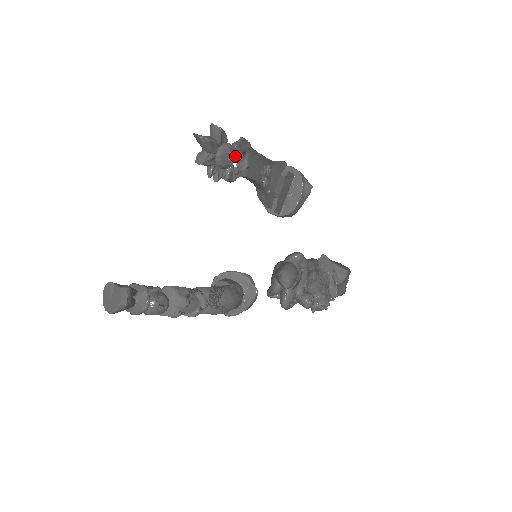
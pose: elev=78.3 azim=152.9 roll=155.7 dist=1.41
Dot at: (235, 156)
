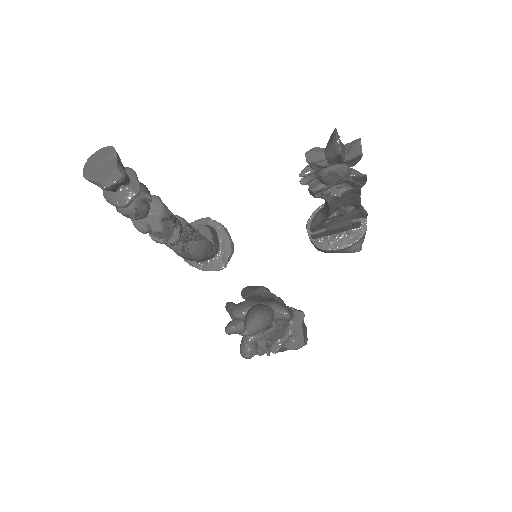
Dot at: (341, 182)
